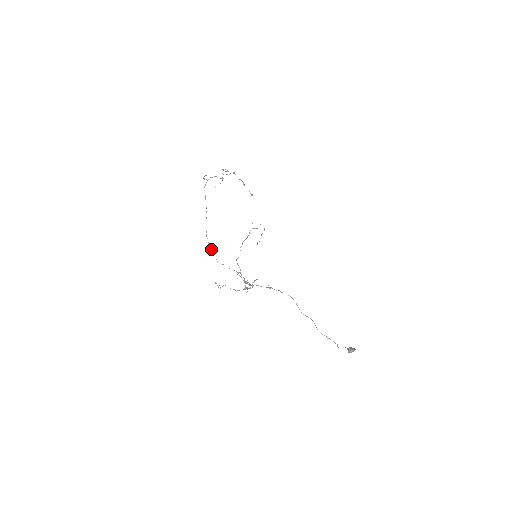
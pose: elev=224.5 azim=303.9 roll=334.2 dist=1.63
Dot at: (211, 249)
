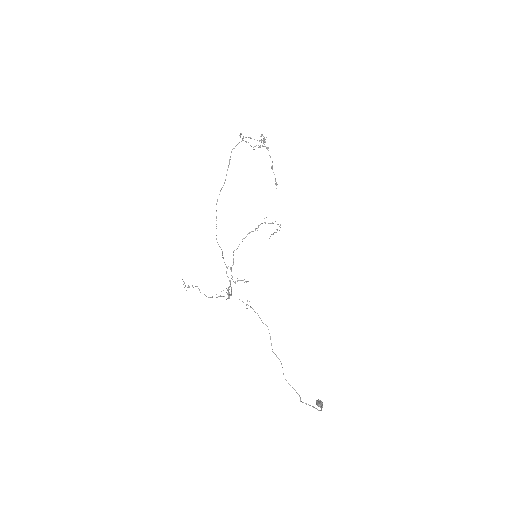
Dot at: occluded
